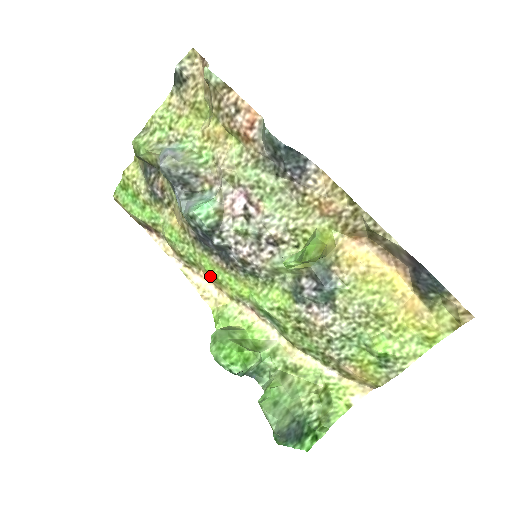
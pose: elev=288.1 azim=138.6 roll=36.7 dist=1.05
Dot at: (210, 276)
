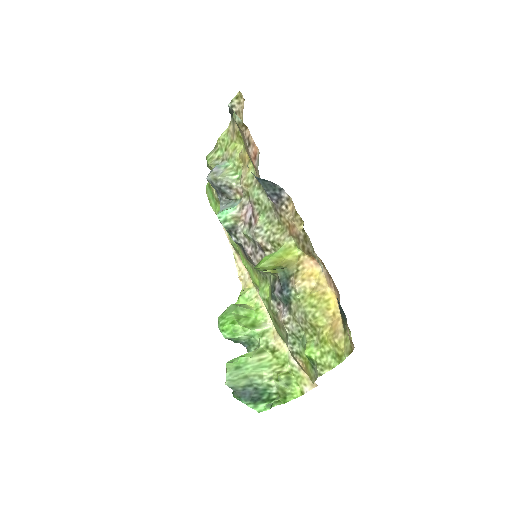
Dot at: (243, 264)
